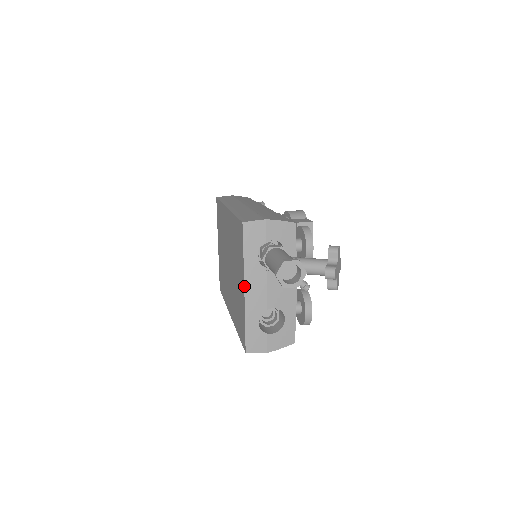
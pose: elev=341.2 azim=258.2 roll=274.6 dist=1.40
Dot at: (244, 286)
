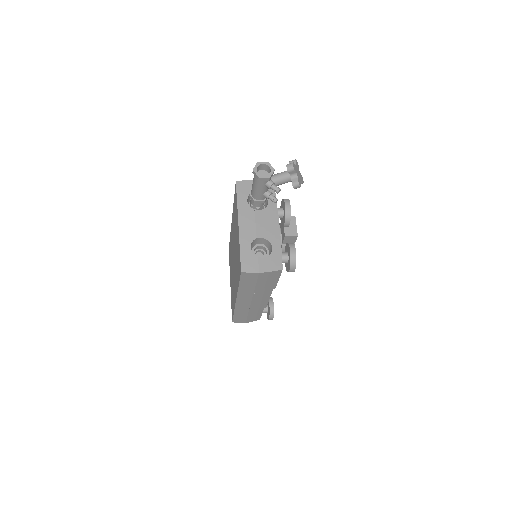
Dot at: (238, 221)
